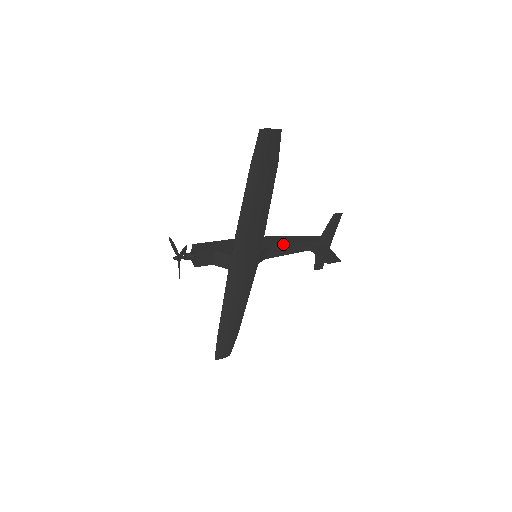
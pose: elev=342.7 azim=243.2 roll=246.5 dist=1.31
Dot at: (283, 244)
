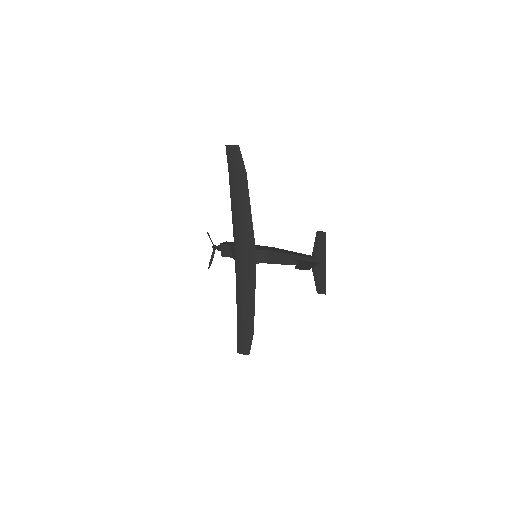
Dot at: (278, 252)
